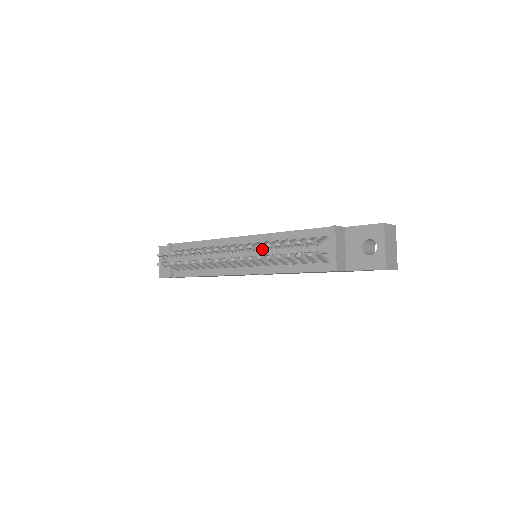
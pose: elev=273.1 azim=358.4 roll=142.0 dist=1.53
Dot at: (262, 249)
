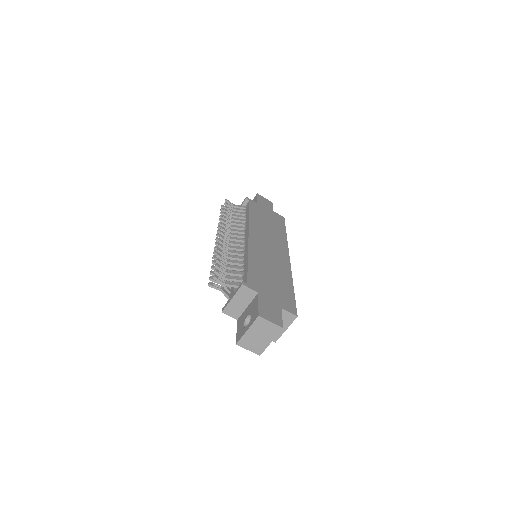
Dot at: (225, 254)
